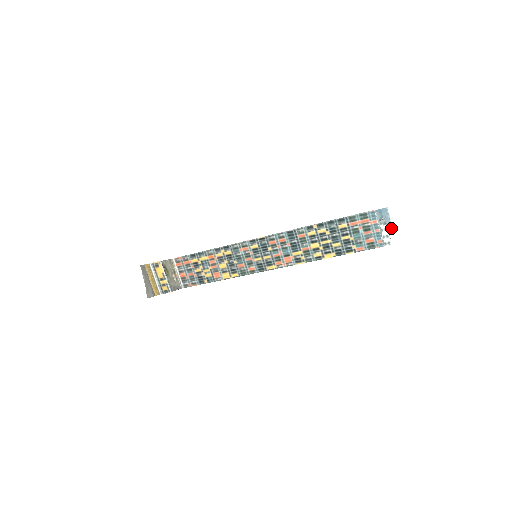
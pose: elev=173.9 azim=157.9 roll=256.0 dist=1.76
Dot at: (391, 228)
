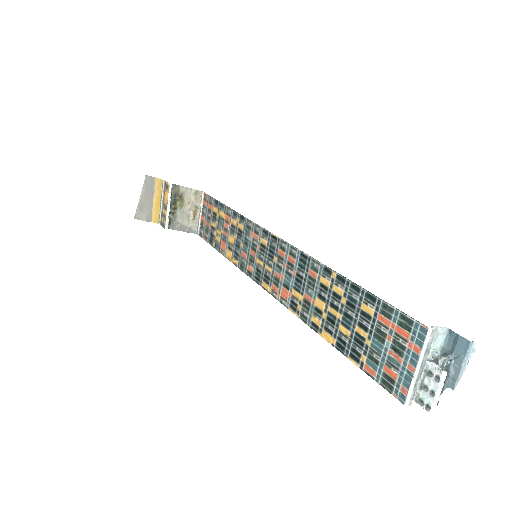
Dot at: (454, 385)
